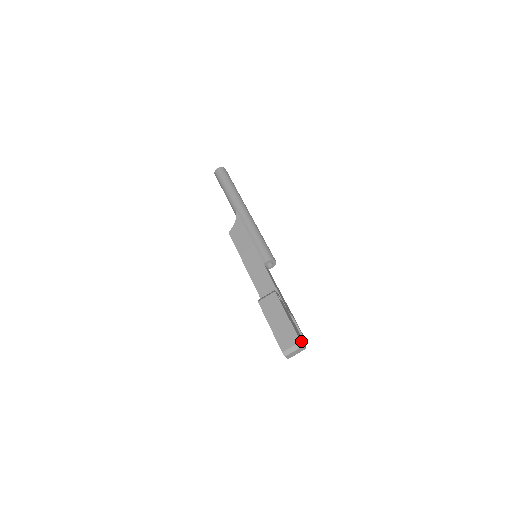
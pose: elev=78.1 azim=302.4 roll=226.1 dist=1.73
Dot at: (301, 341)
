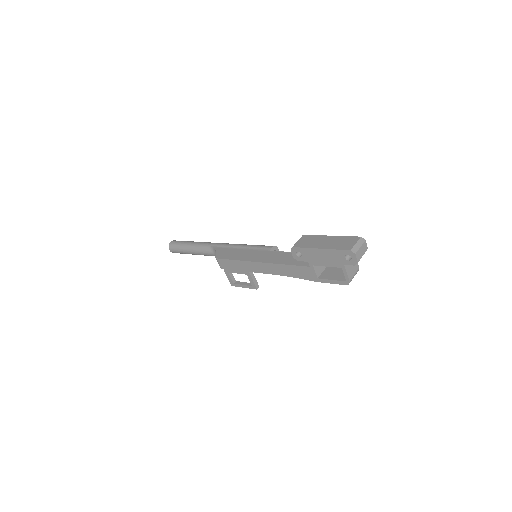
Dot at: (360, 240)
